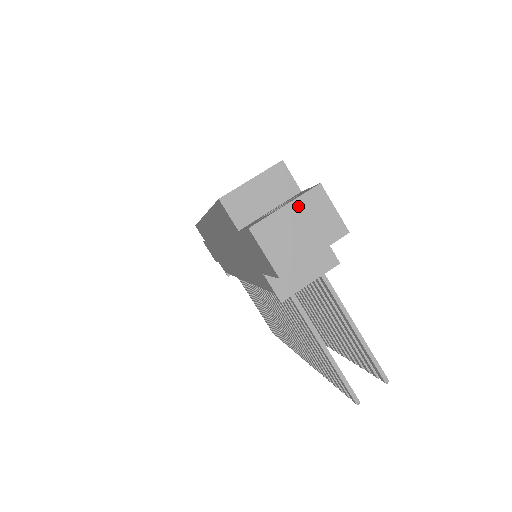
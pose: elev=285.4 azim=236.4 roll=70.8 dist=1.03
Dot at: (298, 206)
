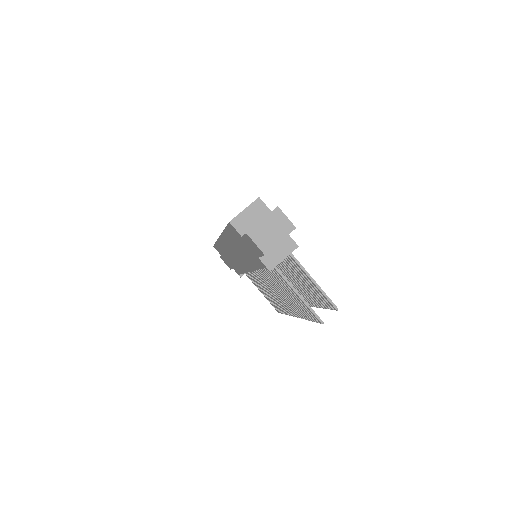
Dot at: (268, 219)
